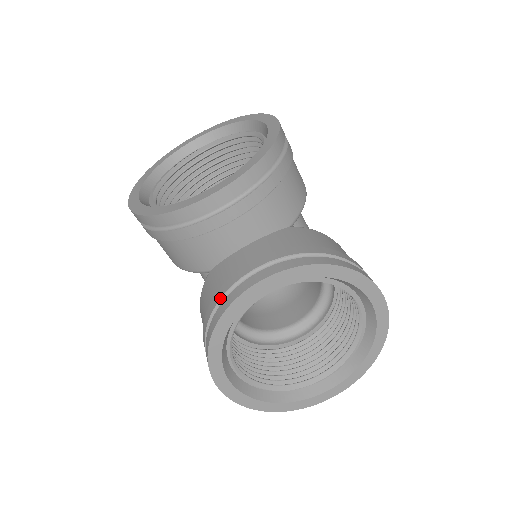
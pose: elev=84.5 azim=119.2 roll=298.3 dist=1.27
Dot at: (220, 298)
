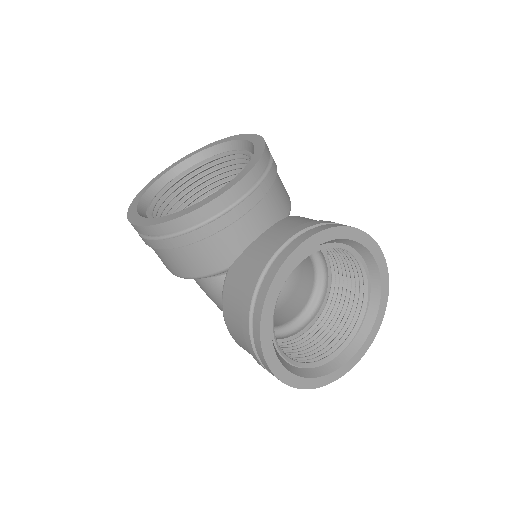
Dot at: (259, 276)
